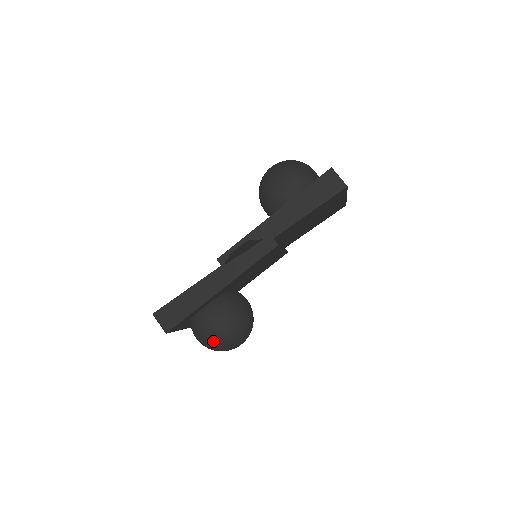
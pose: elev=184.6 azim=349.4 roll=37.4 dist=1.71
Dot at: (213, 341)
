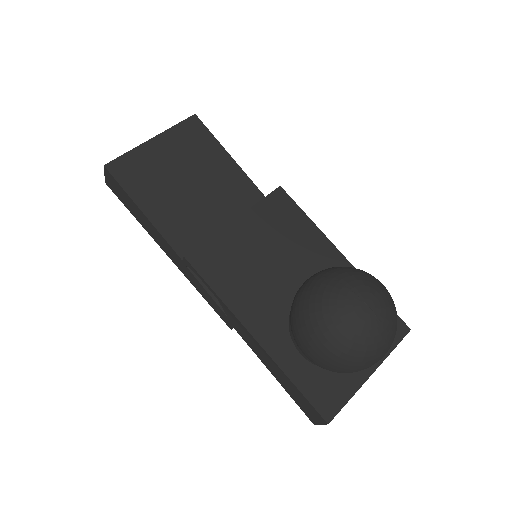
Dot at: occluded
